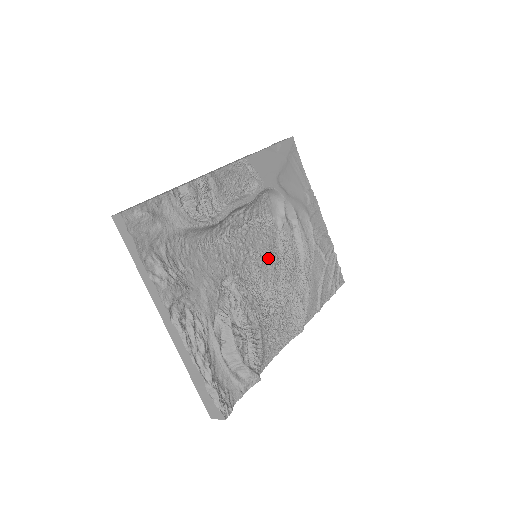
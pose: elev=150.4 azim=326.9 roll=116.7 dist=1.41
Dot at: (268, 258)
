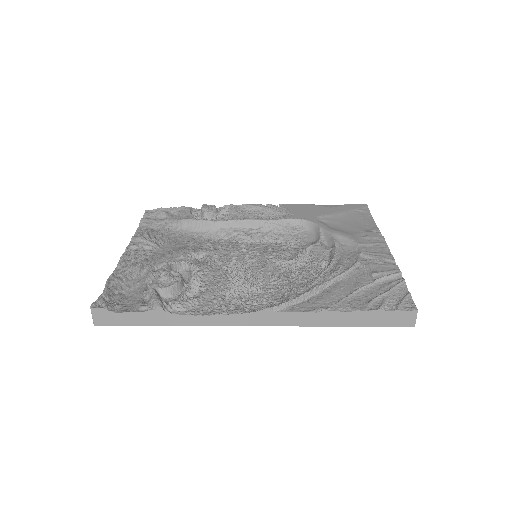
Dot at: (268, 257)
